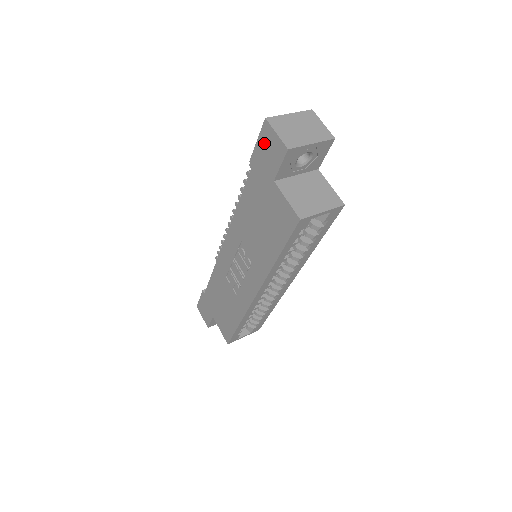
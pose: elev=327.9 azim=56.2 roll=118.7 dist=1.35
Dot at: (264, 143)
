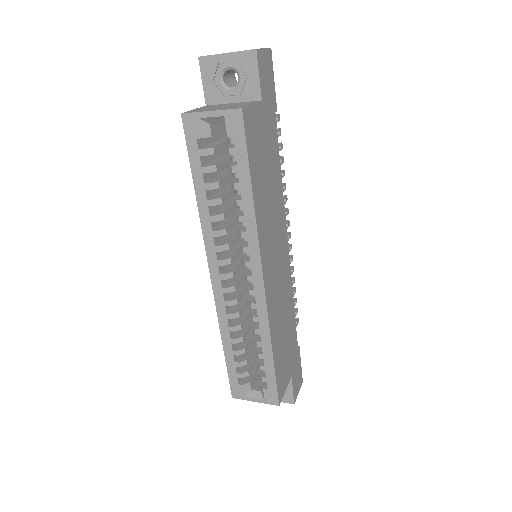
Dot at: occluded
